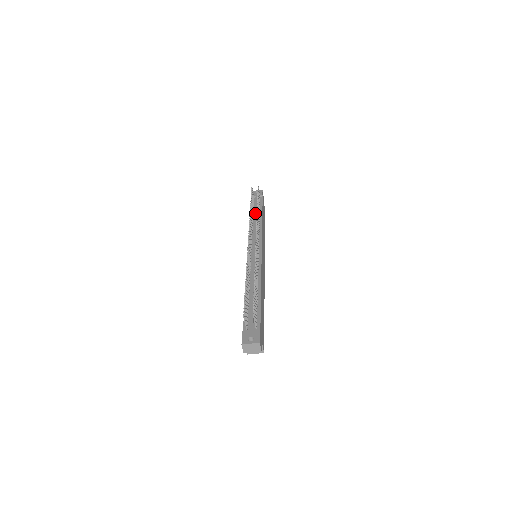
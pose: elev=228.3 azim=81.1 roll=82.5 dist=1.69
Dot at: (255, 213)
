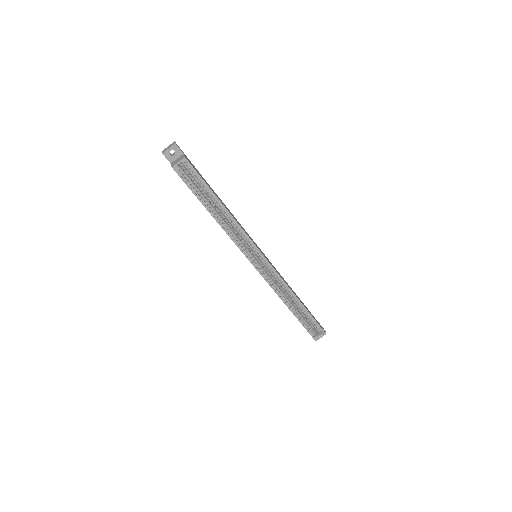
Dot at: occluded
